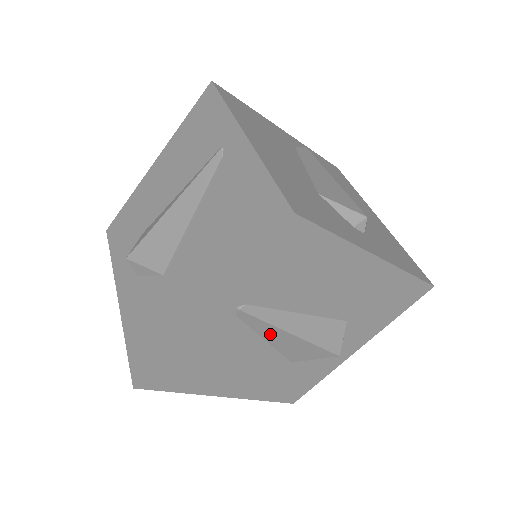
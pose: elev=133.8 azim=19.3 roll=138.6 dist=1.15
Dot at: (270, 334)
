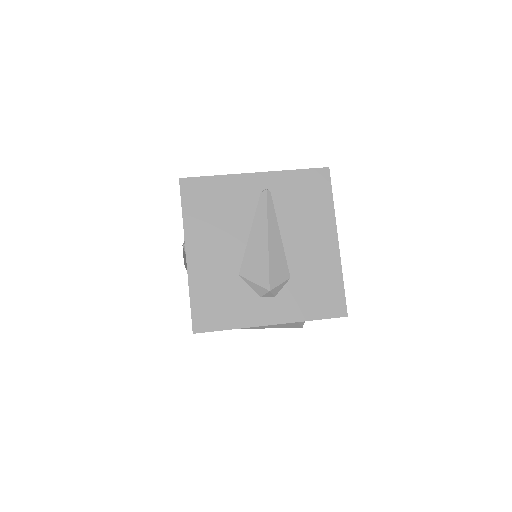
Dot at: (258, 226)
